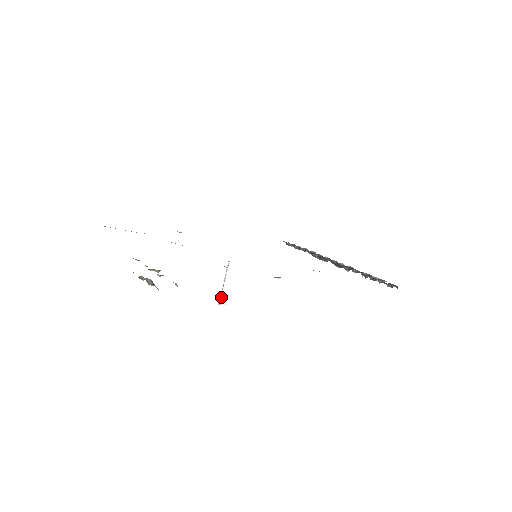
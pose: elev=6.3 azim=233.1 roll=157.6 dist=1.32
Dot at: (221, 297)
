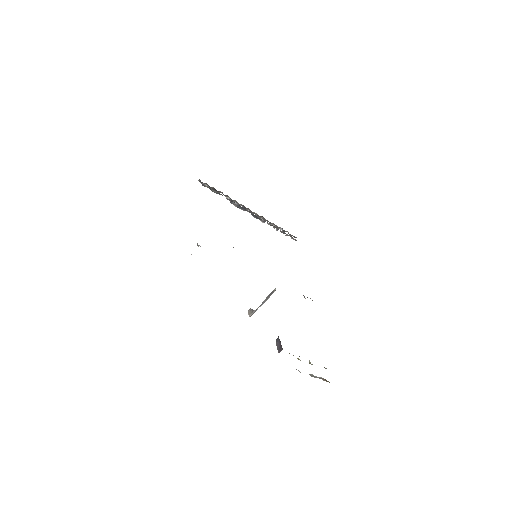
Dot at: (254, 312)
